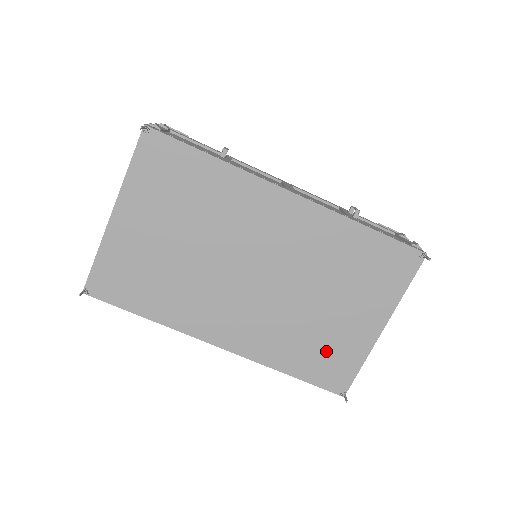
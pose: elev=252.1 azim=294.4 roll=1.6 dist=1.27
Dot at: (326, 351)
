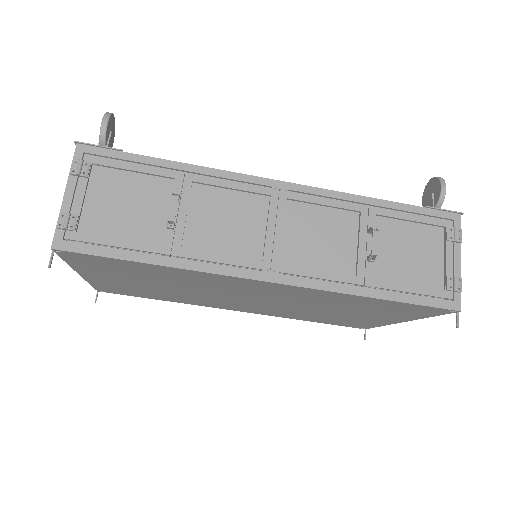
Dot at: (342, 320)
